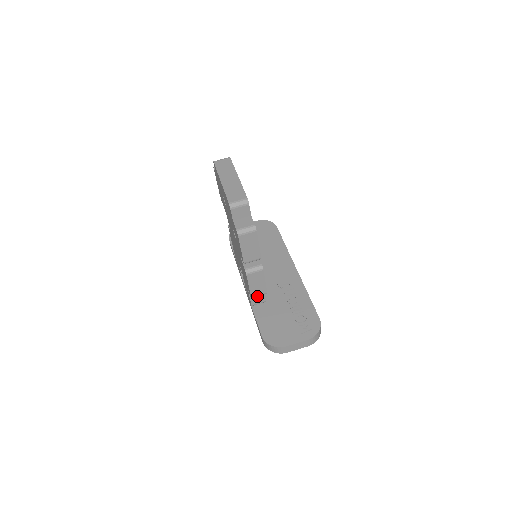
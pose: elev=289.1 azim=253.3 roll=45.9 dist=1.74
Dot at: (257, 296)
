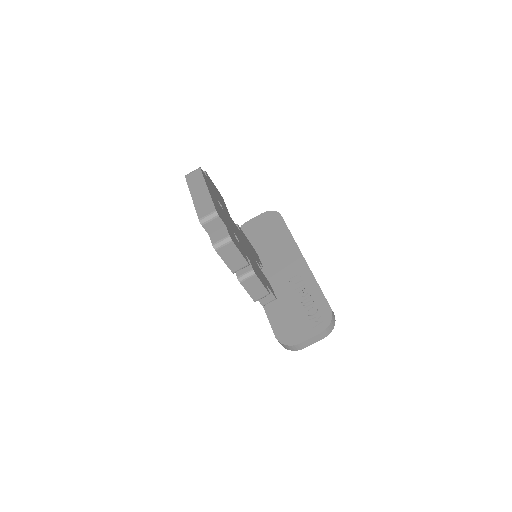
Dot at: occluded
